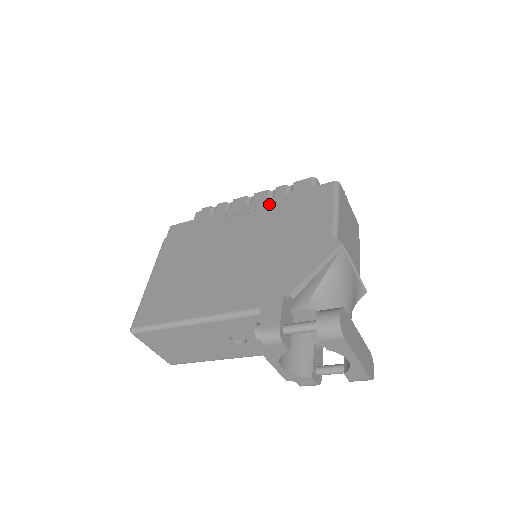
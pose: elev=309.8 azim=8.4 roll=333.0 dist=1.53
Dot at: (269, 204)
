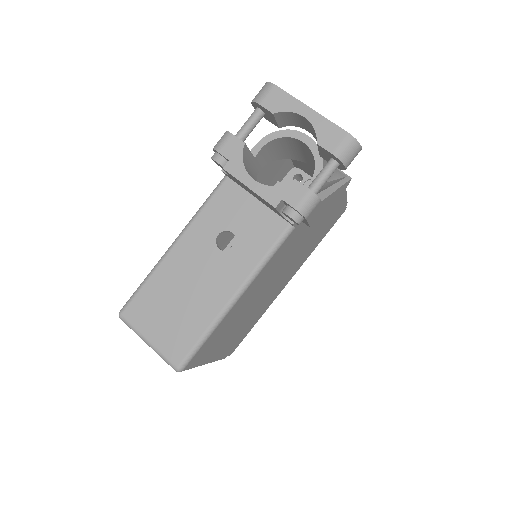
Dot at: occluded
